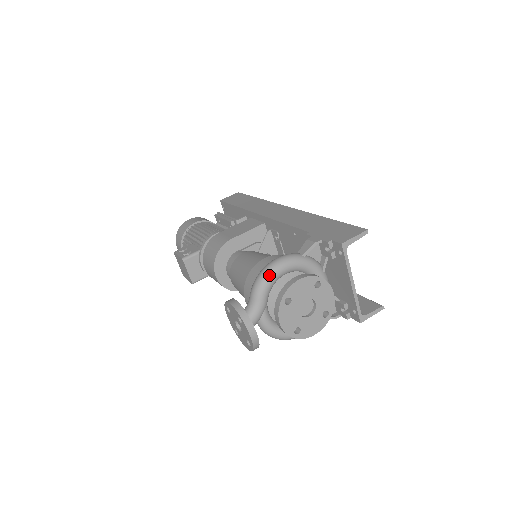
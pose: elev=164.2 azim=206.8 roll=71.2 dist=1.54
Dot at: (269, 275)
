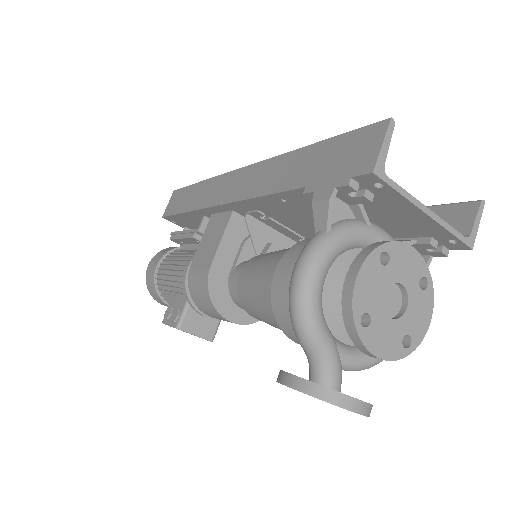
Dot at: (306, 303)
